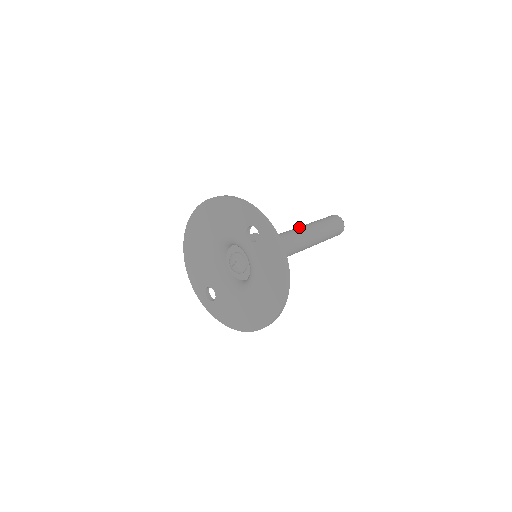
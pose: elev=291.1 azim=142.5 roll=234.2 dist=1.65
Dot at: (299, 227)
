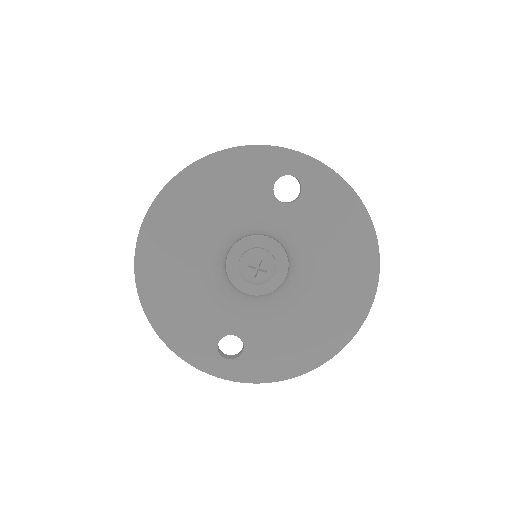
Dot at: occluded
